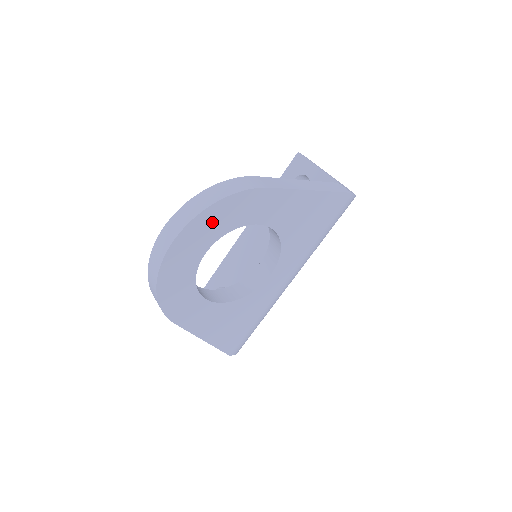
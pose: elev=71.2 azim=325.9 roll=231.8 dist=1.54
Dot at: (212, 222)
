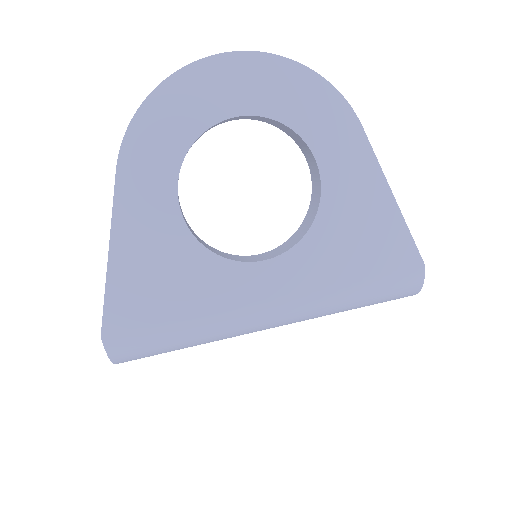
Dot at: (283, 86)
